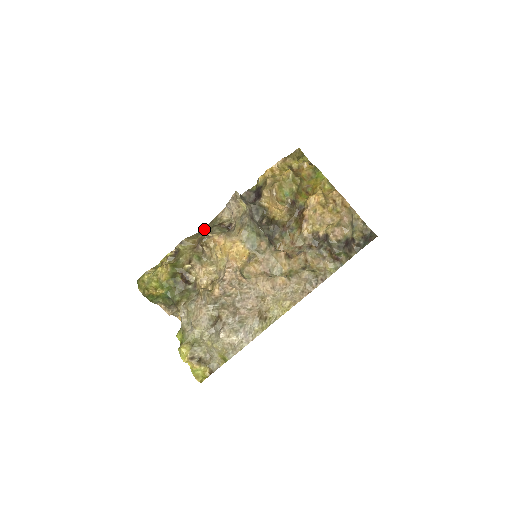
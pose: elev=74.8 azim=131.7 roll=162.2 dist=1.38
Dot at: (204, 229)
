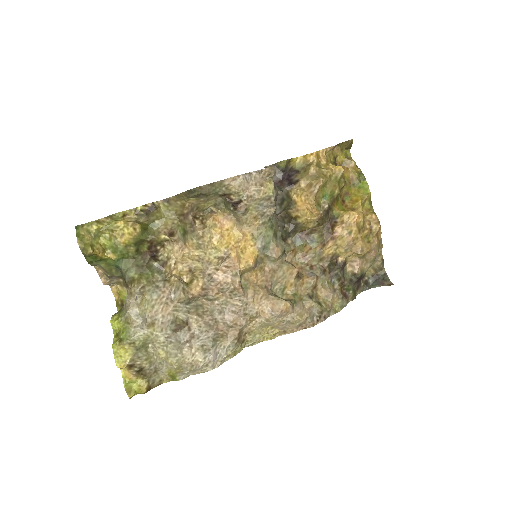
Dot at: (196, 188)
